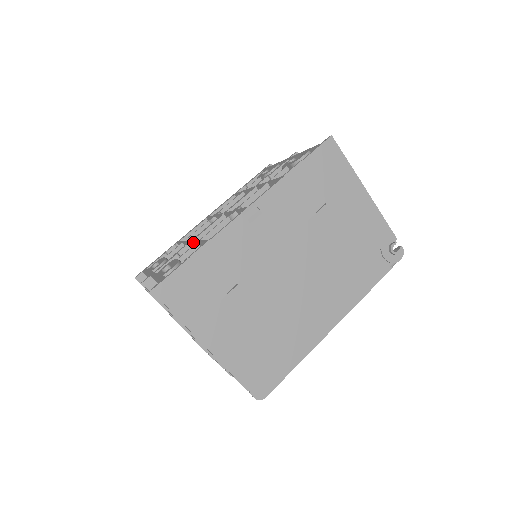
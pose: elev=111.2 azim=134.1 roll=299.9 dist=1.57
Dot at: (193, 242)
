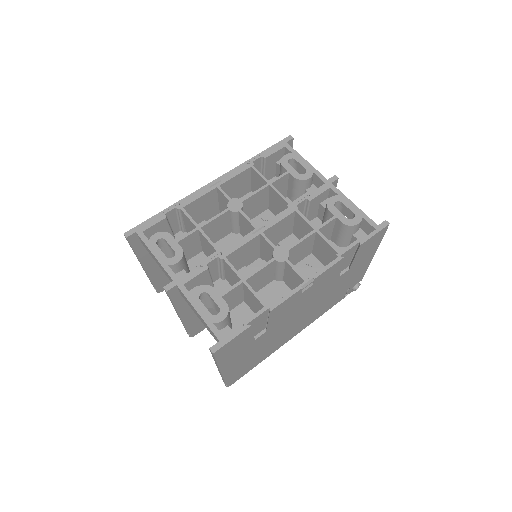
Dot at: (232, 269)
